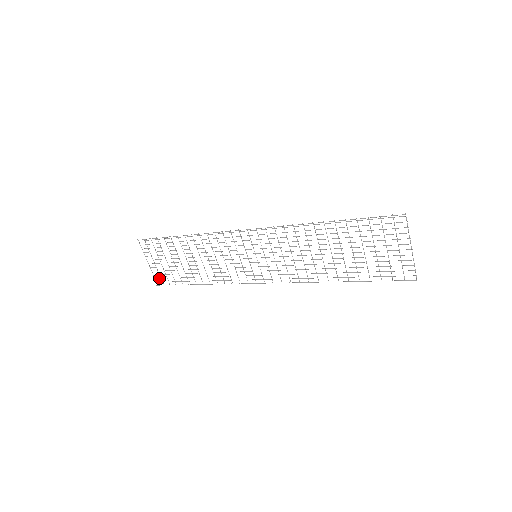
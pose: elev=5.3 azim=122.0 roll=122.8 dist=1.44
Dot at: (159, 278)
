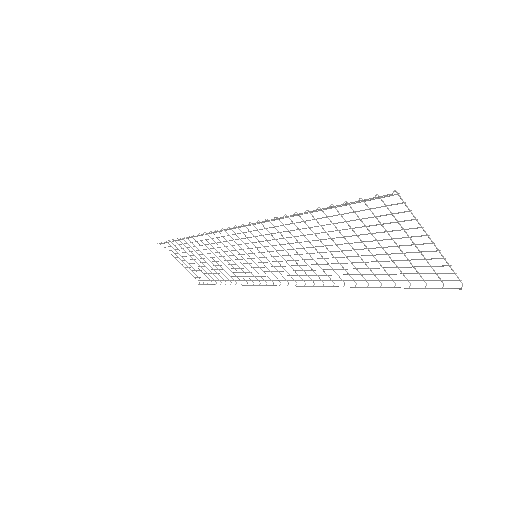
Dot at: (197, 277)
